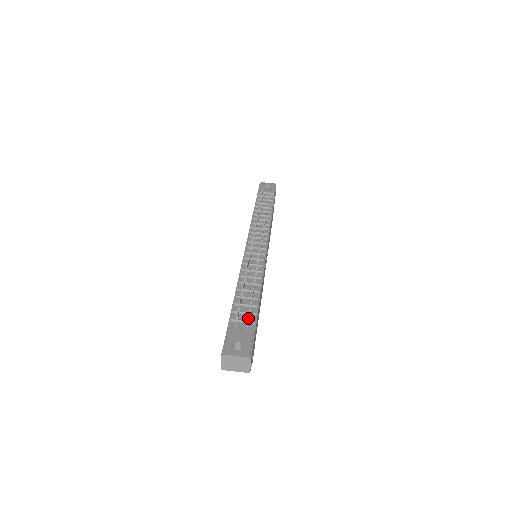
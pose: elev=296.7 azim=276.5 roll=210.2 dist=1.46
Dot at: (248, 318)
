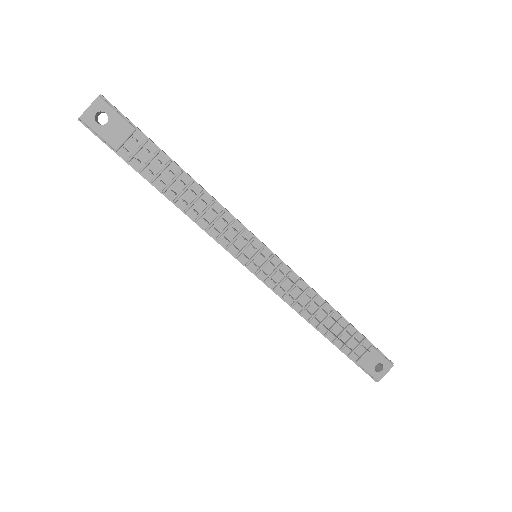
Dot at: (369, 352)
